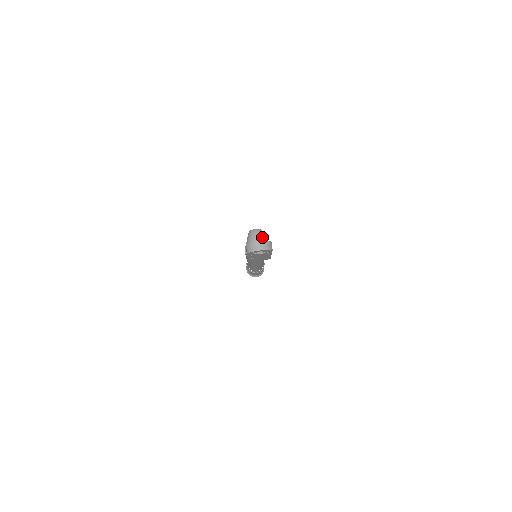
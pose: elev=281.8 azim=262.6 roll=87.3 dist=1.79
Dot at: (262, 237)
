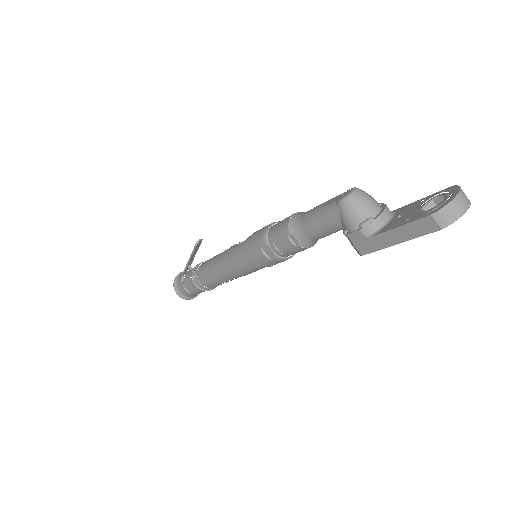
Dot at: (373, 198)
